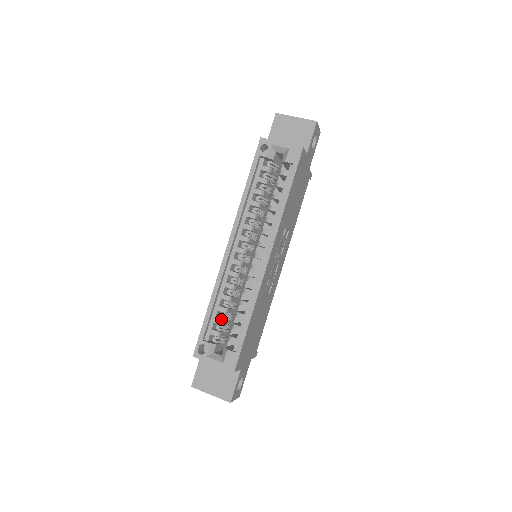
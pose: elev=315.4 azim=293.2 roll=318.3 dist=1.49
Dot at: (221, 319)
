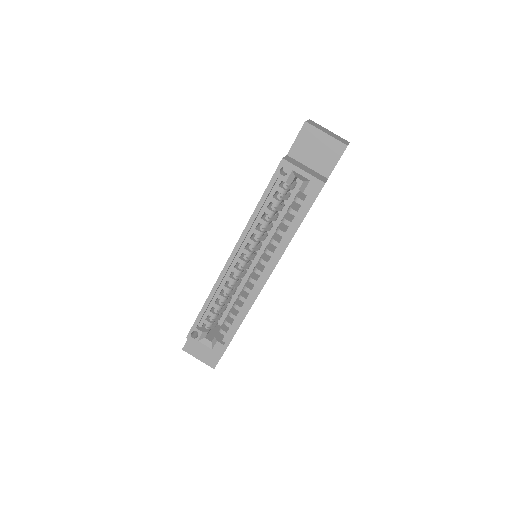
Dot at: (215, 313)
